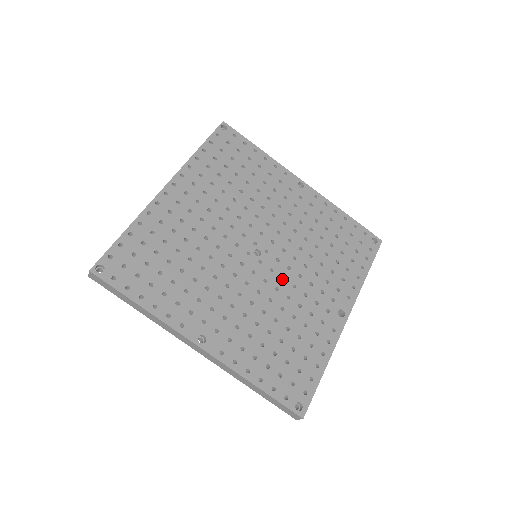
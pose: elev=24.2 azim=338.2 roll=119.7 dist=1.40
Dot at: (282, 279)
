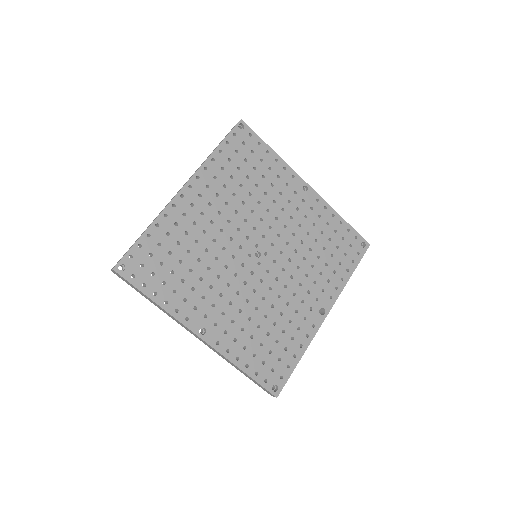
Dot at: (276, 278)
